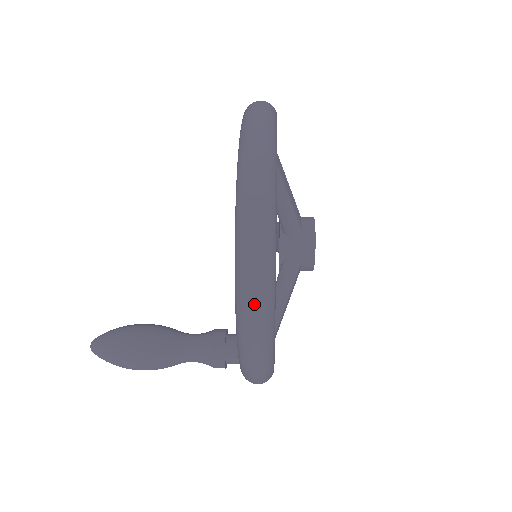
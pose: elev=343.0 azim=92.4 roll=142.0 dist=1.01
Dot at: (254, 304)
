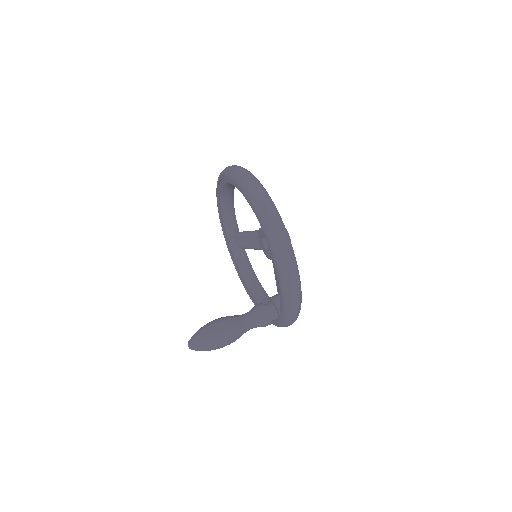
Dot at: (293, 278)
